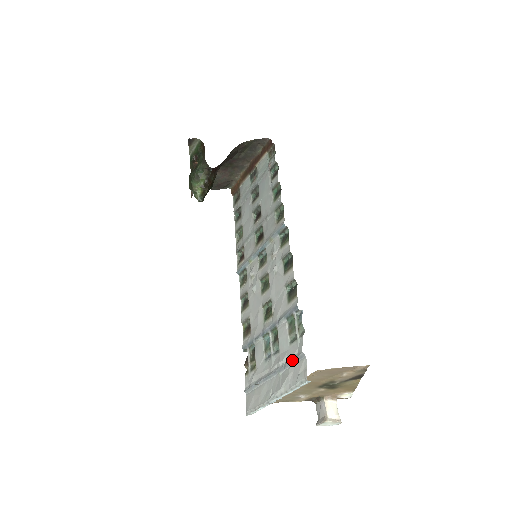
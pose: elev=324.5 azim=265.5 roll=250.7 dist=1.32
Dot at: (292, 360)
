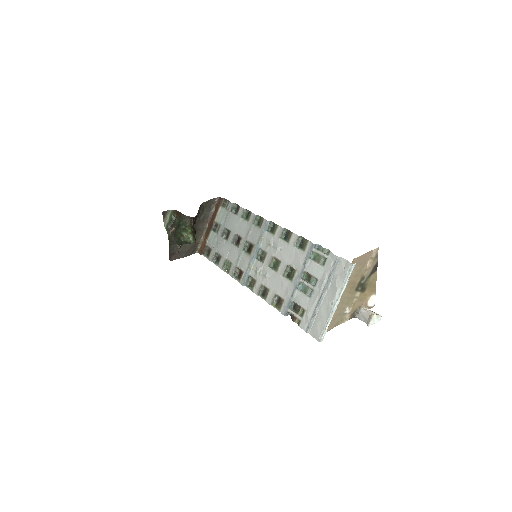
Dot at: (332, 270)
